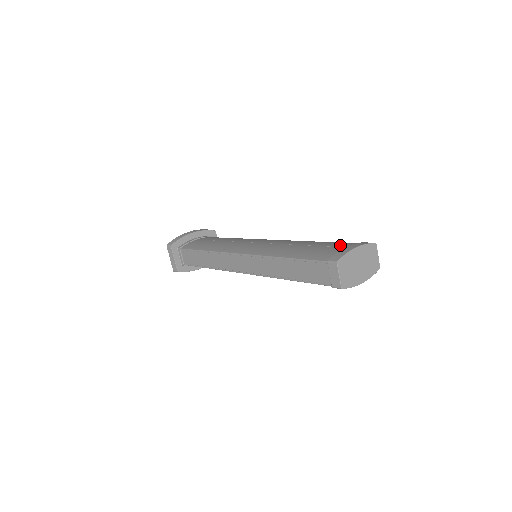
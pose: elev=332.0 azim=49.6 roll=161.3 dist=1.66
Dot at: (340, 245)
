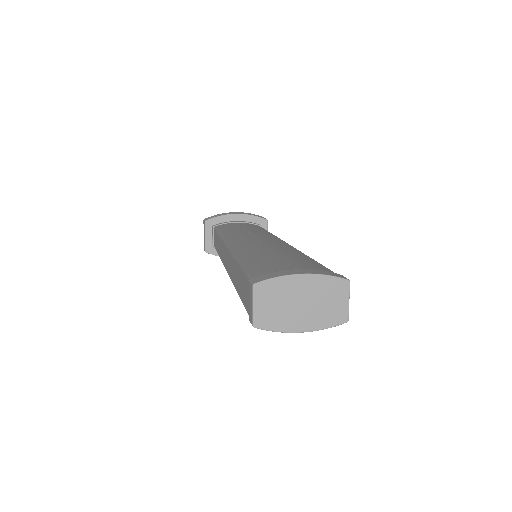
Dot at: (300, 266)
